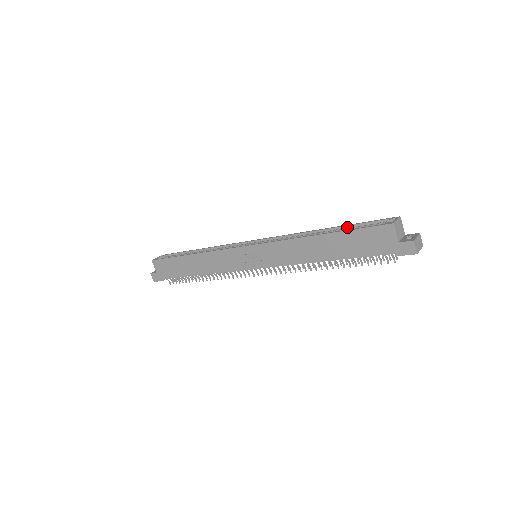
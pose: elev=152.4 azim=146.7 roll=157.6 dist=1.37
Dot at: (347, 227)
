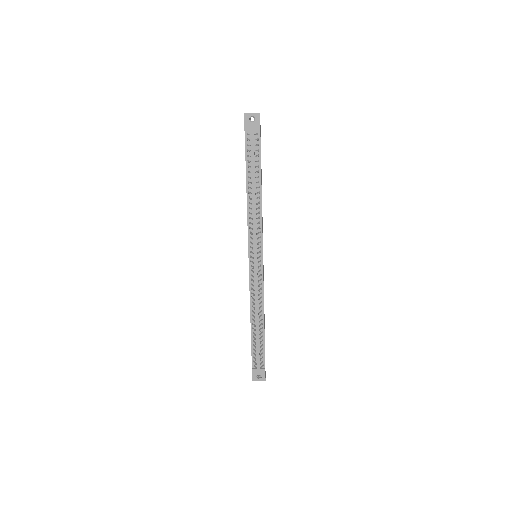
Dot at: occluded
